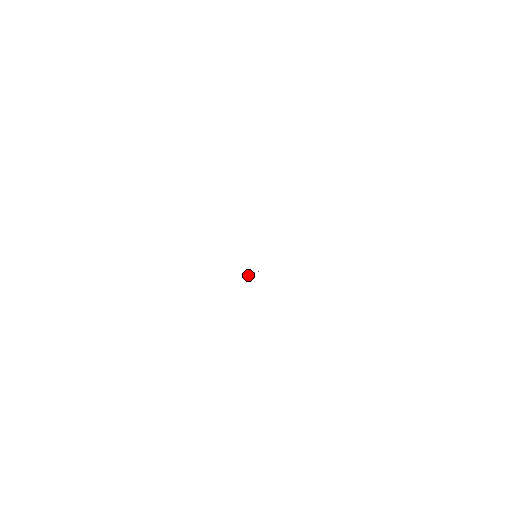
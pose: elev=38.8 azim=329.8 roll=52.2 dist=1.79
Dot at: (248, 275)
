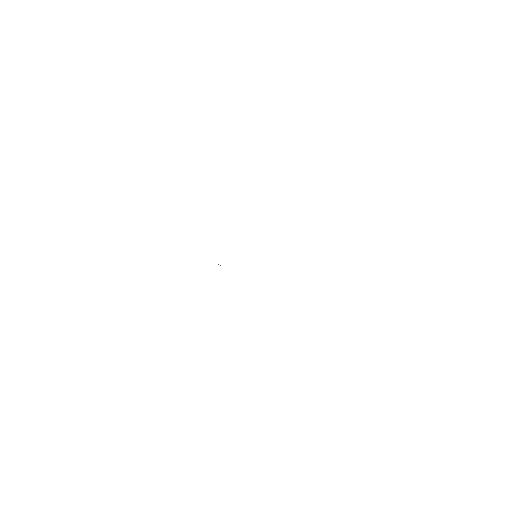
Dot at: occluded
